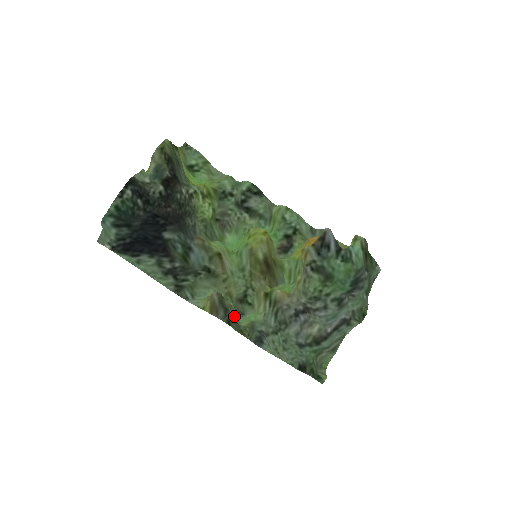
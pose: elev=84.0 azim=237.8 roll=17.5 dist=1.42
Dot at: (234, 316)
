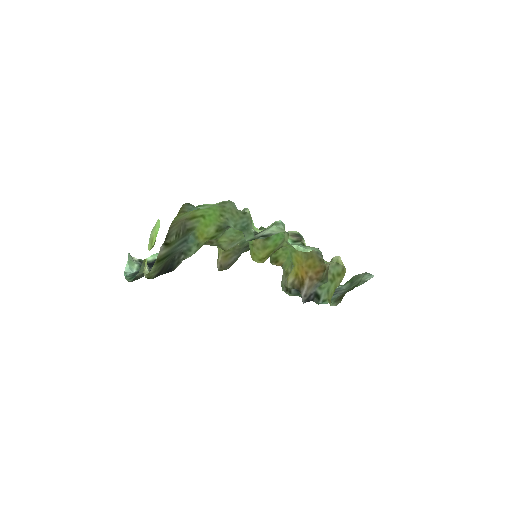
Dot at: (245, 245)
